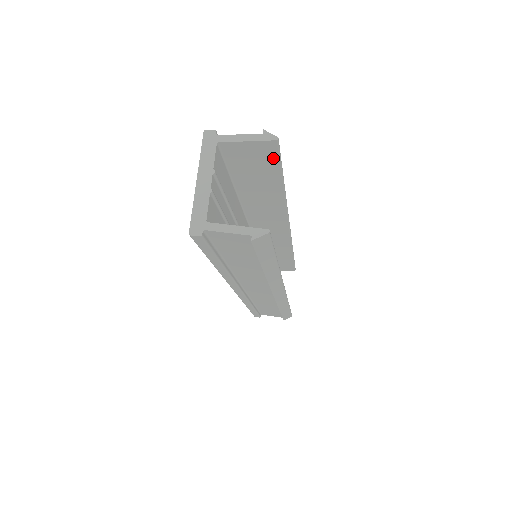
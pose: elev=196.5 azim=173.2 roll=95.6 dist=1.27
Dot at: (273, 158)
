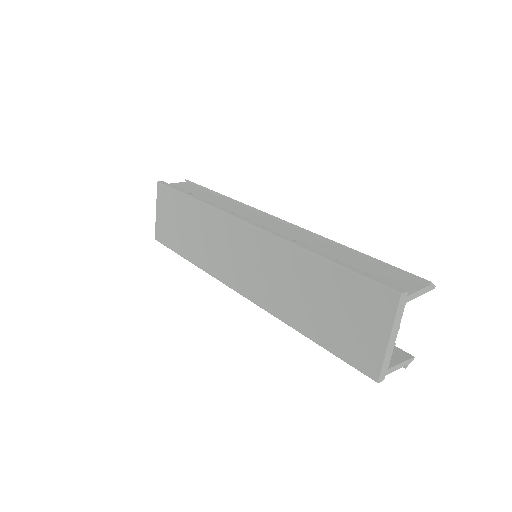
Dot at: occluded
